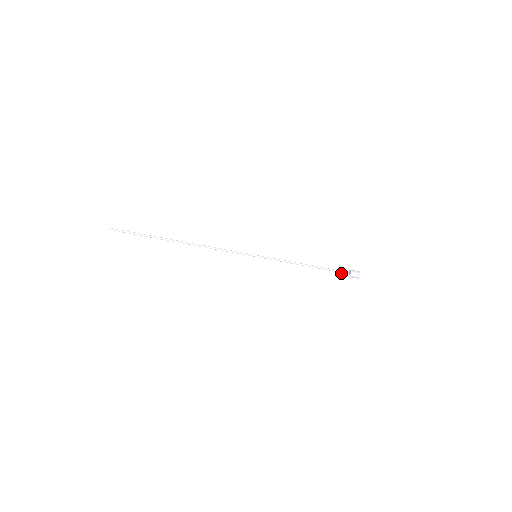
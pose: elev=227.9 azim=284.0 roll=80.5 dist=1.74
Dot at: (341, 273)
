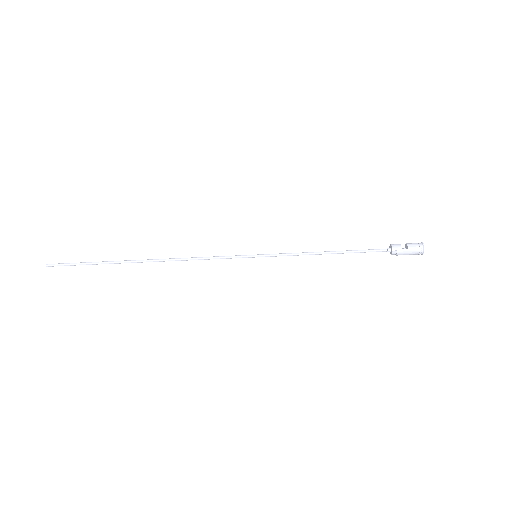
Dot at: (392, 248)
